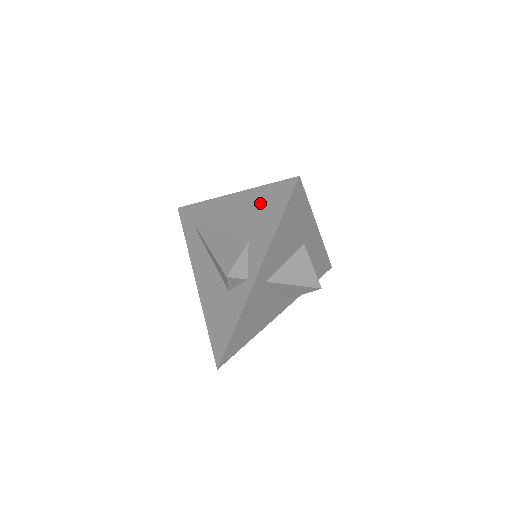
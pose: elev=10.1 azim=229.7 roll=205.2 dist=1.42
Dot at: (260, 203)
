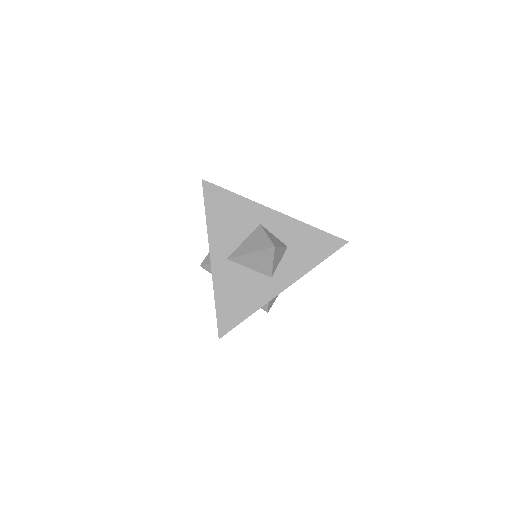
Dot at: occluded
